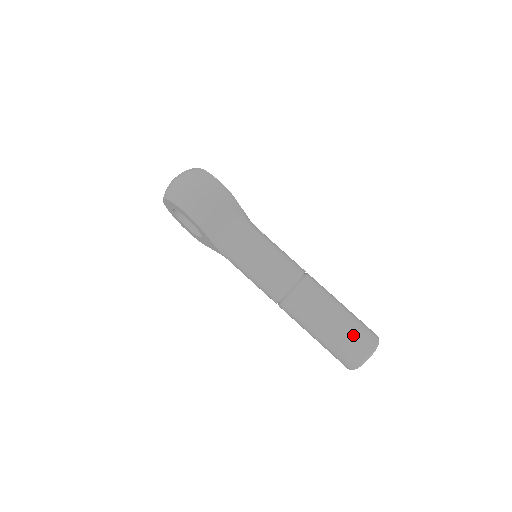
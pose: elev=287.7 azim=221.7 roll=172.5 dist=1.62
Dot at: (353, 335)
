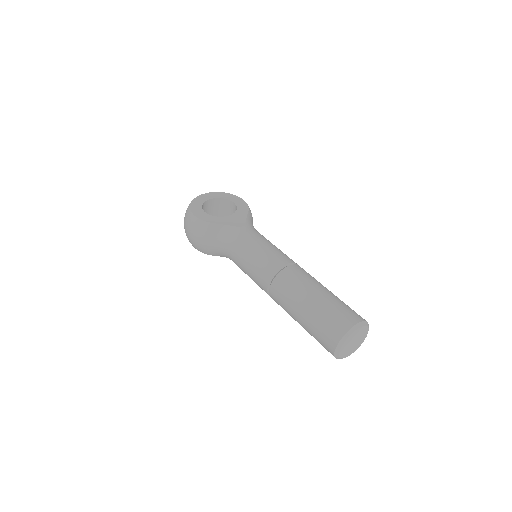
Dot at: (317, 333)
